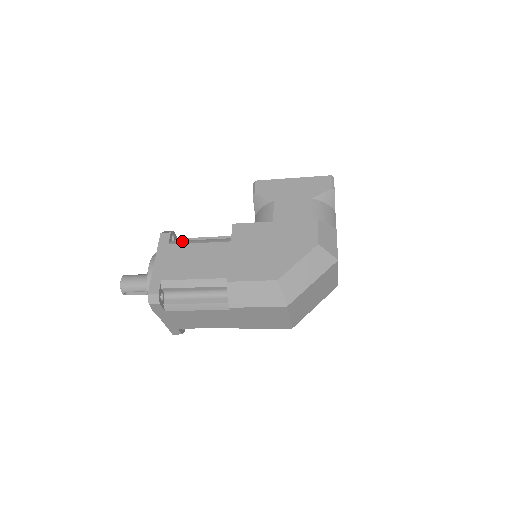
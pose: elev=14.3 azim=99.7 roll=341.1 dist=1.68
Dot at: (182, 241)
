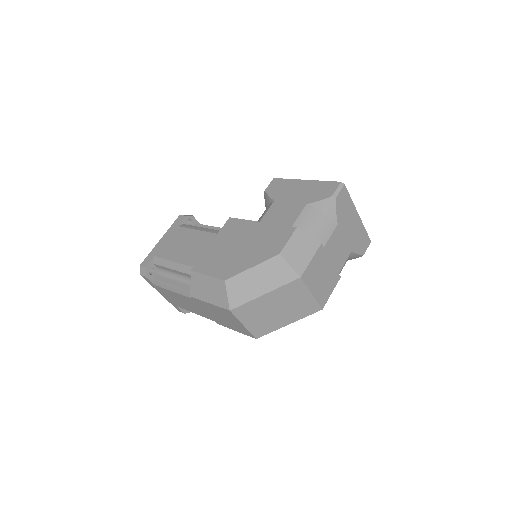
Dot at: (189, 225)
